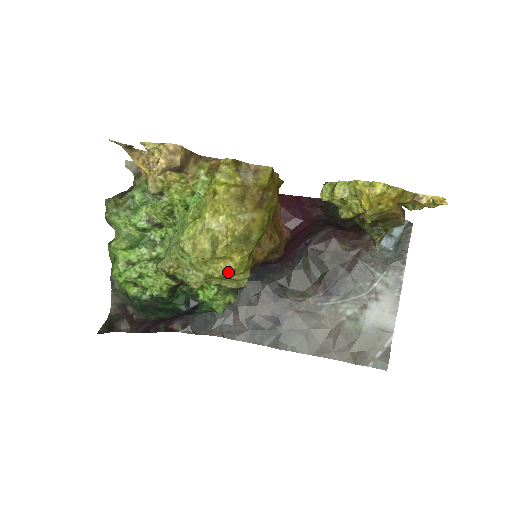
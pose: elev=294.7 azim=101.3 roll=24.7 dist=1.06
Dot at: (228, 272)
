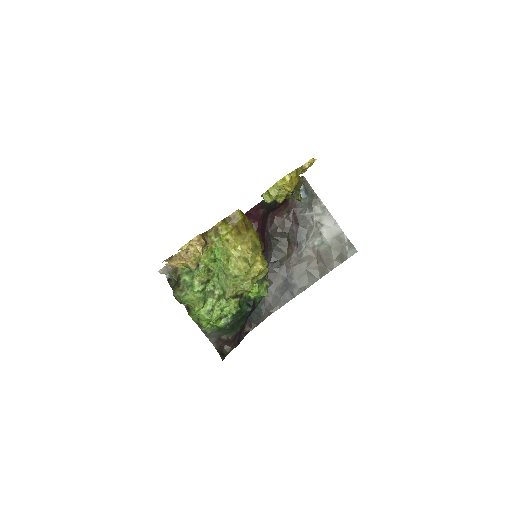
Dot at: (260, 268)
